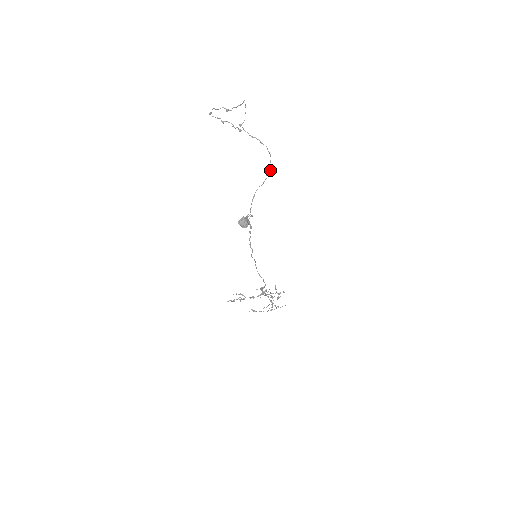
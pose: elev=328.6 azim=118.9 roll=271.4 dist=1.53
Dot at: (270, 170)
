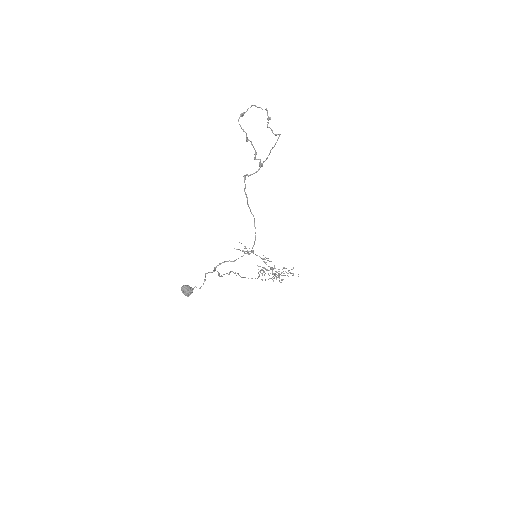
Dot at: (249, 253)
